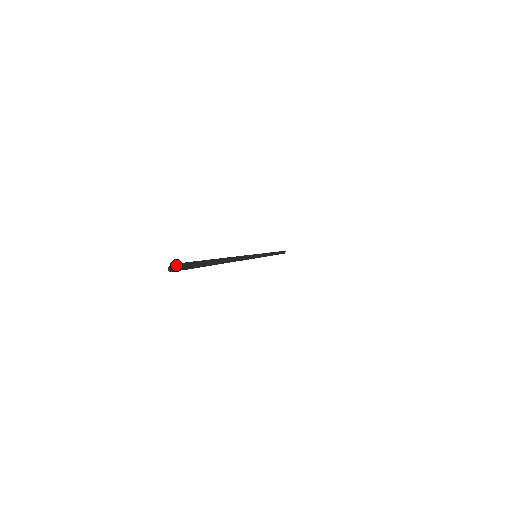
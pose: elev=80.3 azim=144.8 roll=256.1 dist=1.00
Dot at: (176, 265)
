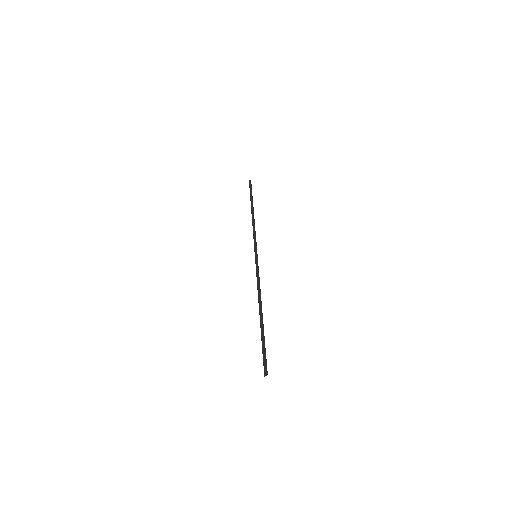
Dot at: (267, 373)
